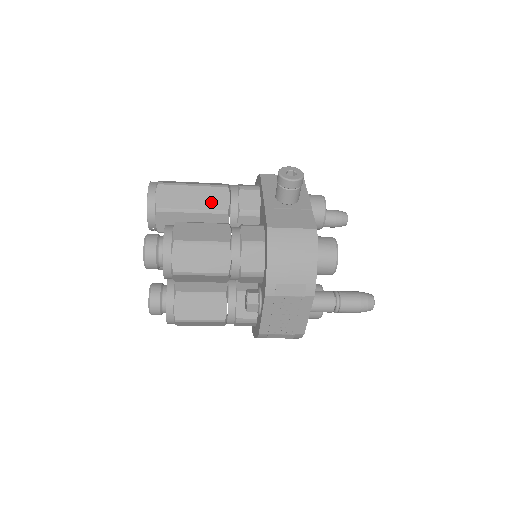
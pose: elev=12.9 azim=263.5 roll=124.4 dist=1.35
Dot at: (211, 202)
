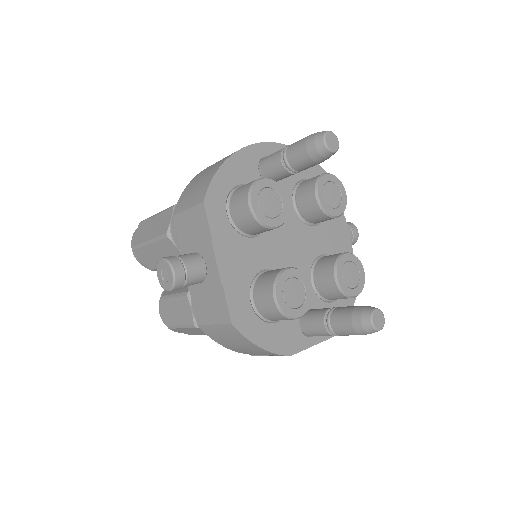
Dot at: occluded
